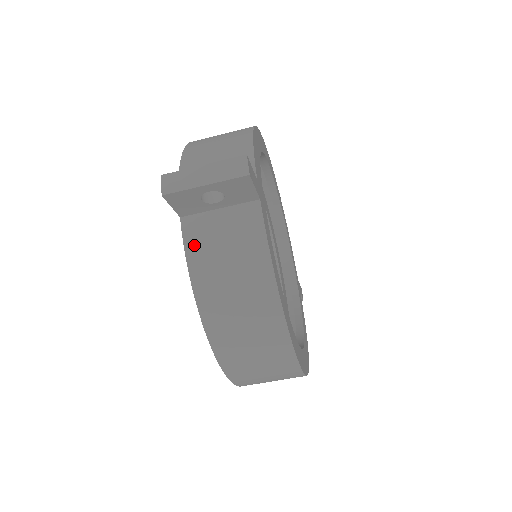
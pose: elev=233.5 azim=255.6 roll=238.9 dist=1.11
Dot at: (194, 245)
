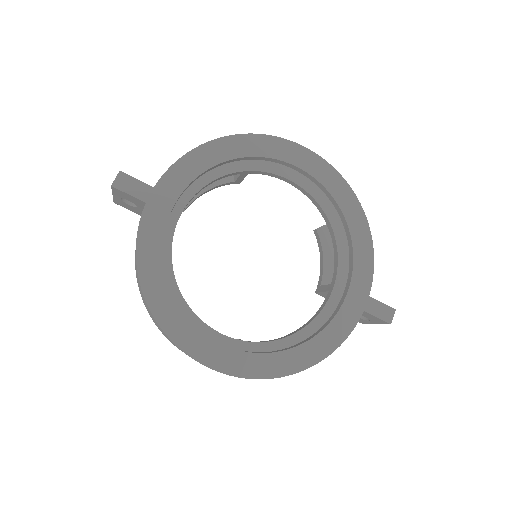
Dot at: occluded
